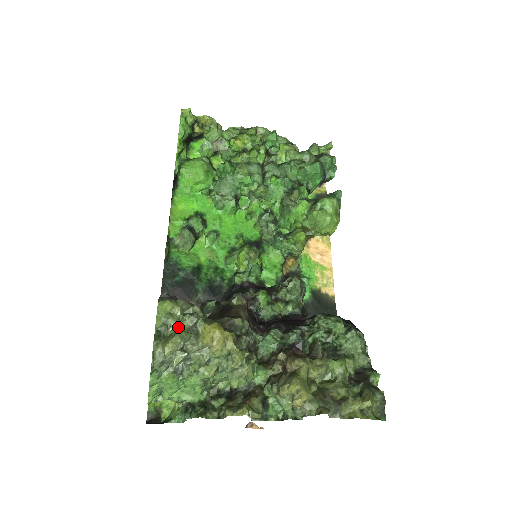
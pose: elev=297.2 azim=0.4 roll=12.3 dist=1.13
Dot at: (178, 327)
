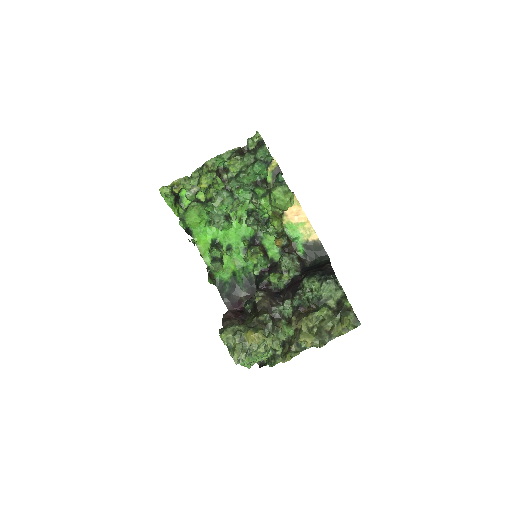
Dot at: (234, 342)
